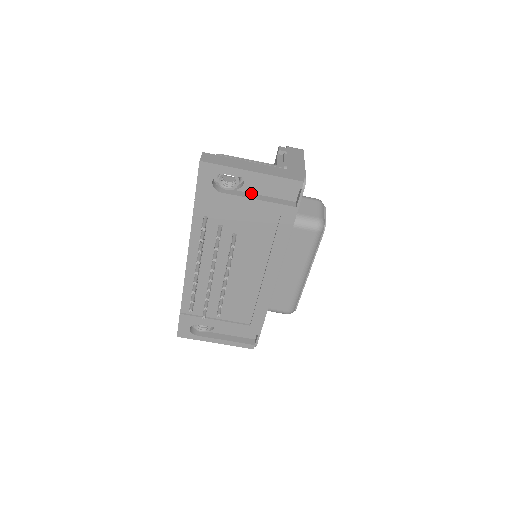
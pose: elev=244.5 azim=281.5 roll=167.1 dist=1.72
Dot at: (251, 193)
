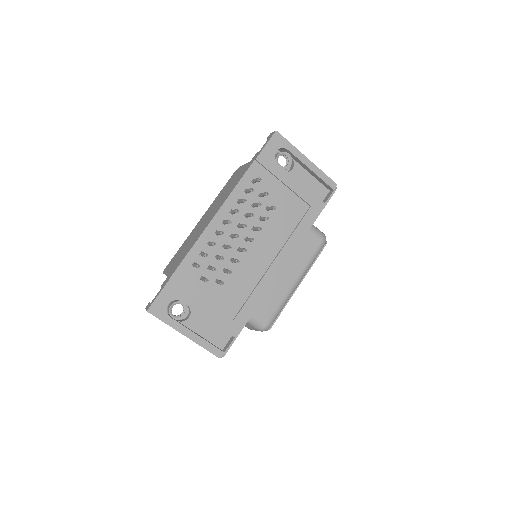
Dot at: occluded
